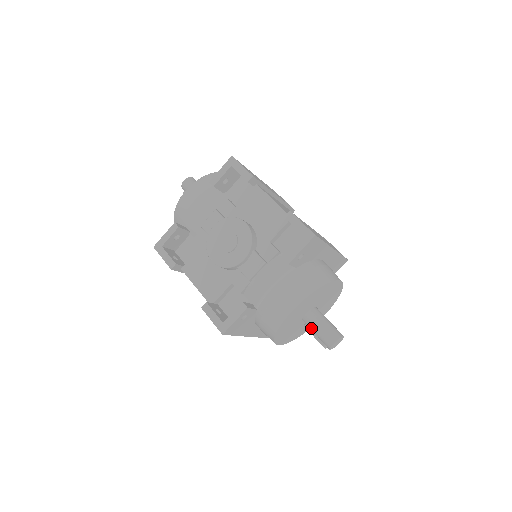
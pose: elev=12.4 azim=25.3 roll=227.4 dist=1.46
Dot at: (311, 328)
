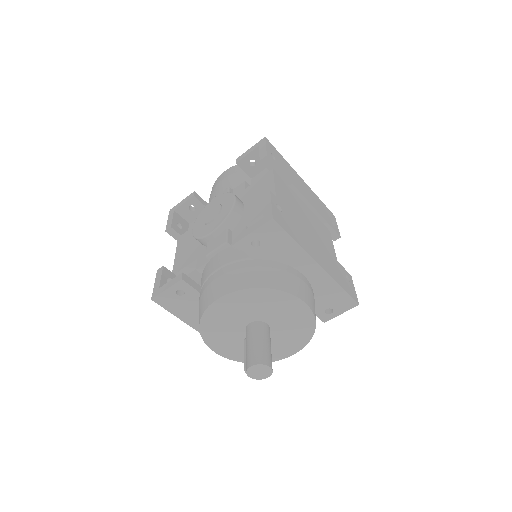
Dot at: (246, 342)
